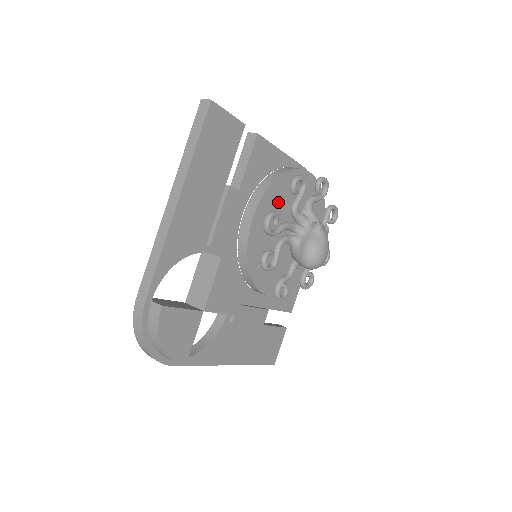
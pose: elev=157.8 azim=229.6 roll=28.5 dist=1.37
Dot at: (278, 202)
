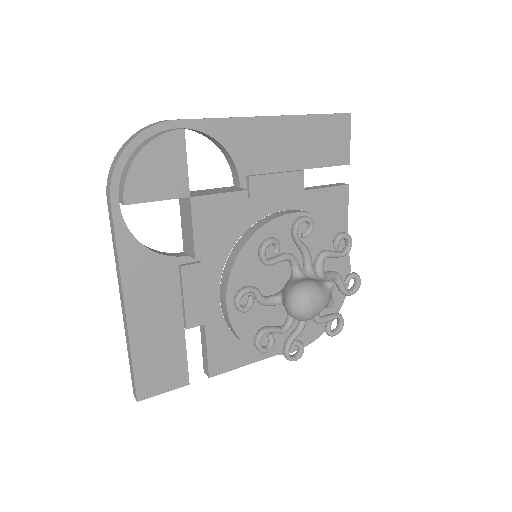
Dot at: (315, 242)
